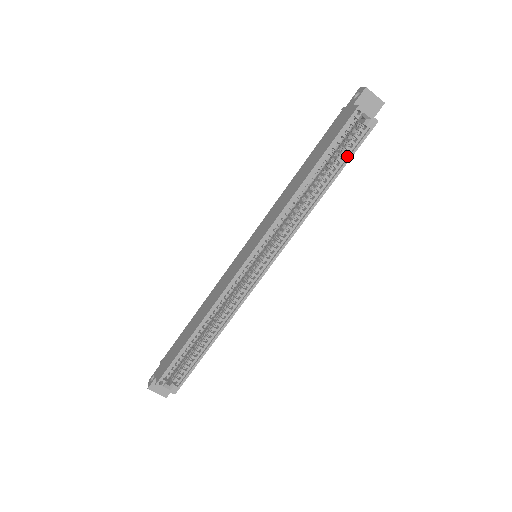
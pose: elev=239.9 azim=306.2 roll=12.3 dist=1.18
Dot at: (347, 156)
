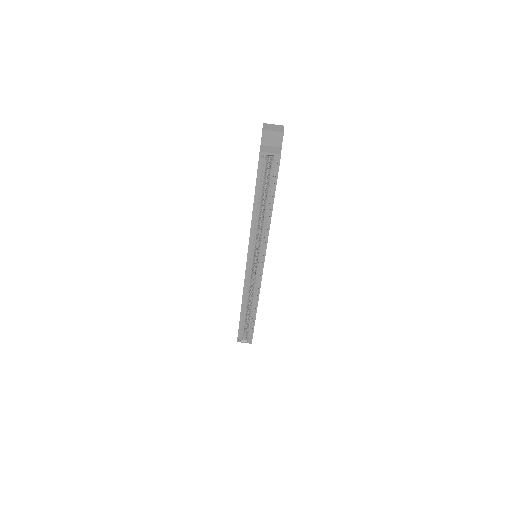
Dot at: (274, 184)
